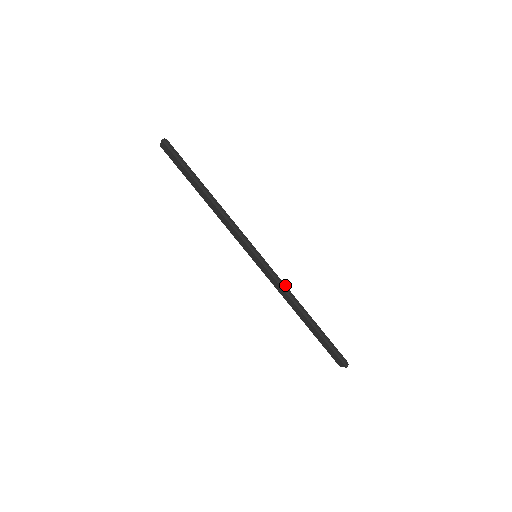
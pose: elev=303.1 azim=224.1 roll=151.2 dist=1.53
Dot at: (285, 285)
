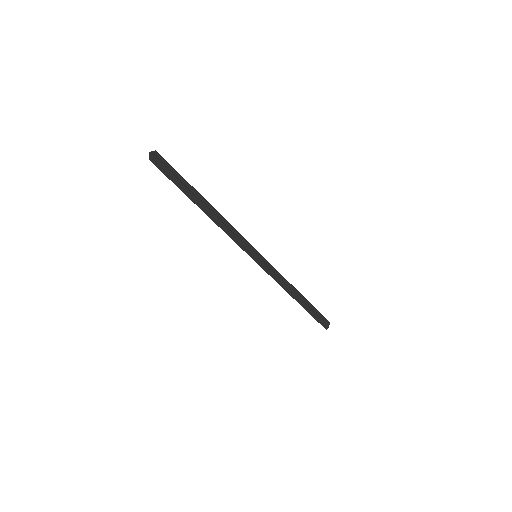
Dot at: (282, 277)
